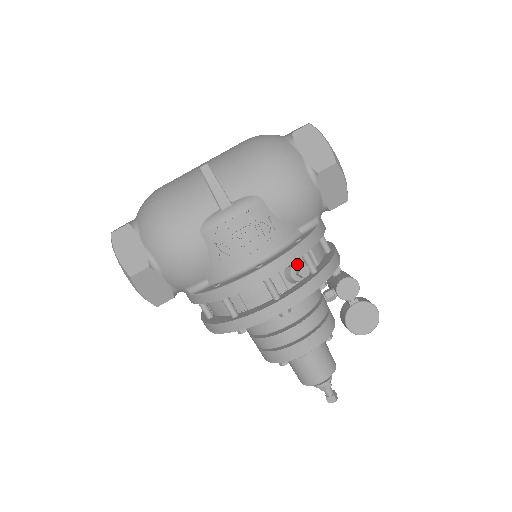
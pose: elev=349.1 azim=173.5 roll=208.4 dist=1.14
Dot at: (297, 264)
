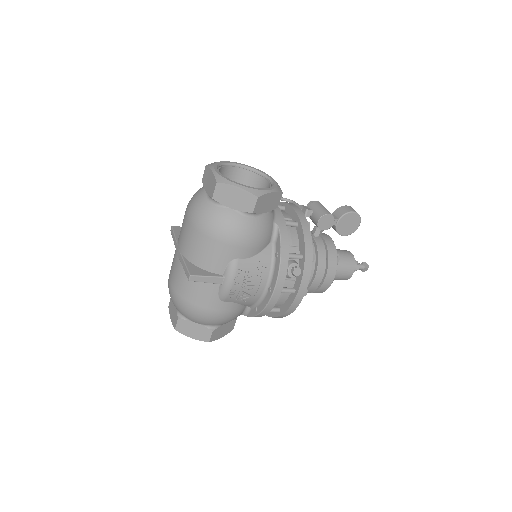
Dot at: (289, 269)
